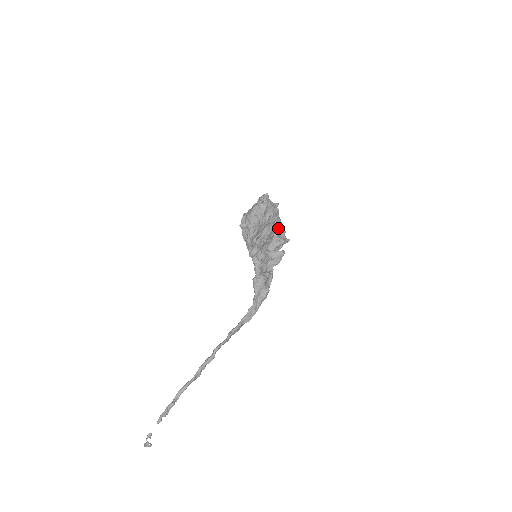
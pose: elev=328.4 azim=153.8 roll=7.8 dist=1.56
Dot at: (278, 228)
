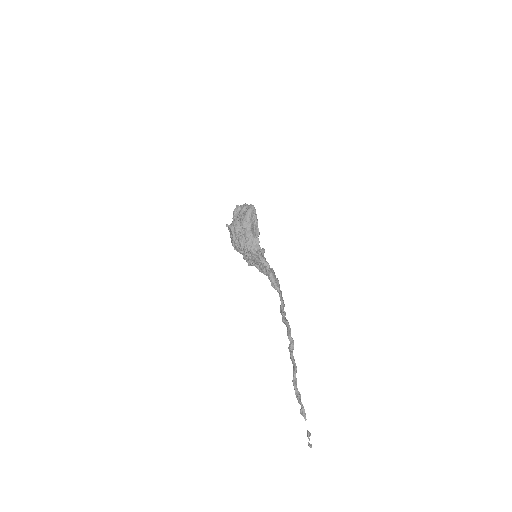
Dot at: occluded
